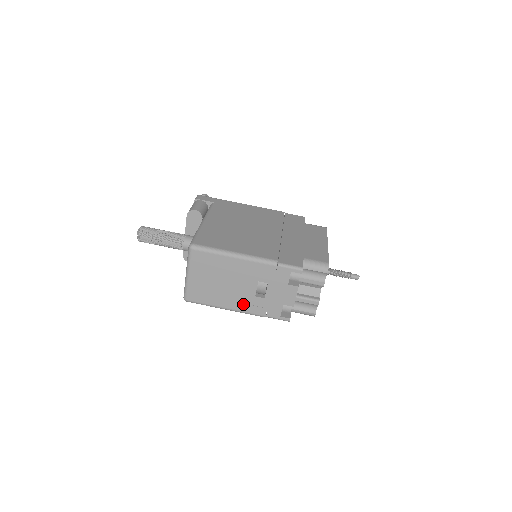
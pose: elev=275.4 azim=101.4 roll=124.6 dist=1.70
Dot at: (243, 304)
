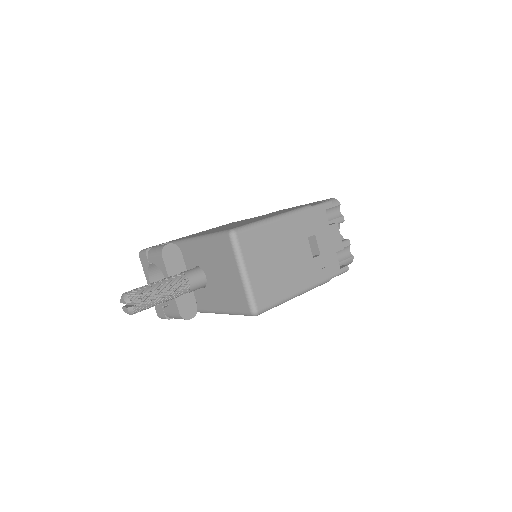
Dot at: (308, 276)
